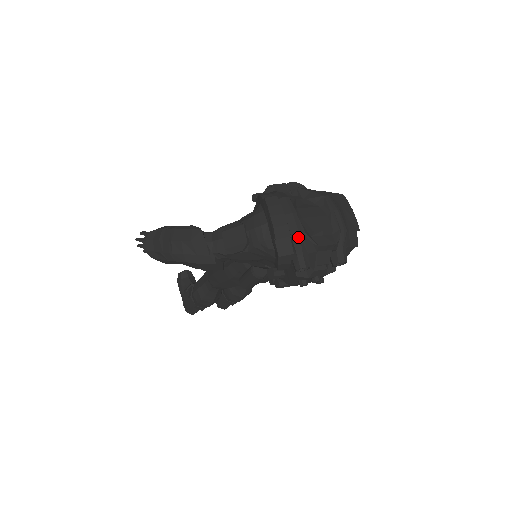
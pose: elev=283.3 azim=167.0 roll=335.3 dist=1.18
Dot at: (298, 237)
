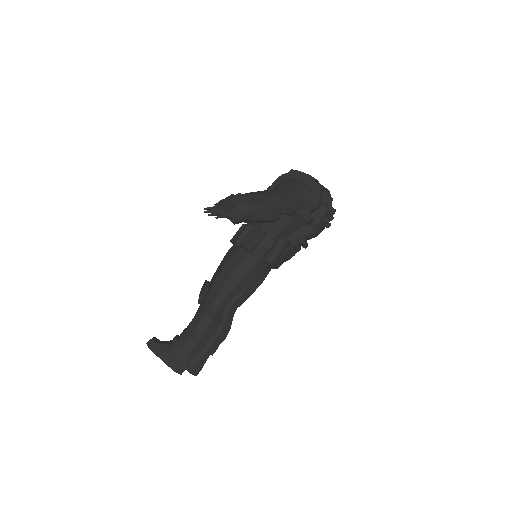
Dot at: (320, 184)
